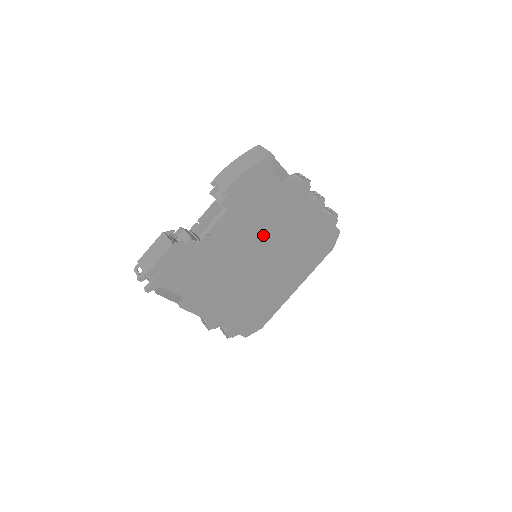
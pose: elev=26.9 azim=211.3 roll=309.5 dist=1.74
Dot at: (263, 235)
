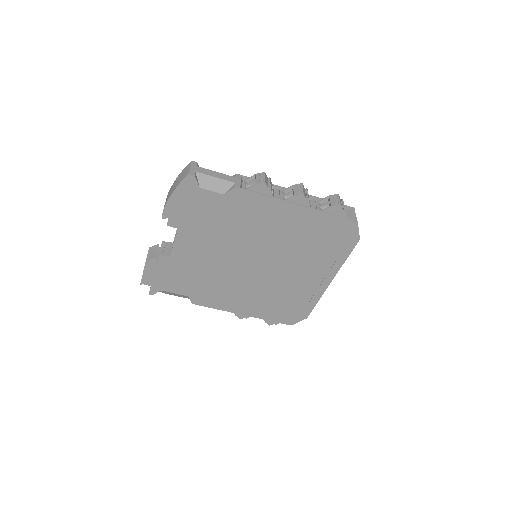
Dot at: (239, 241)
